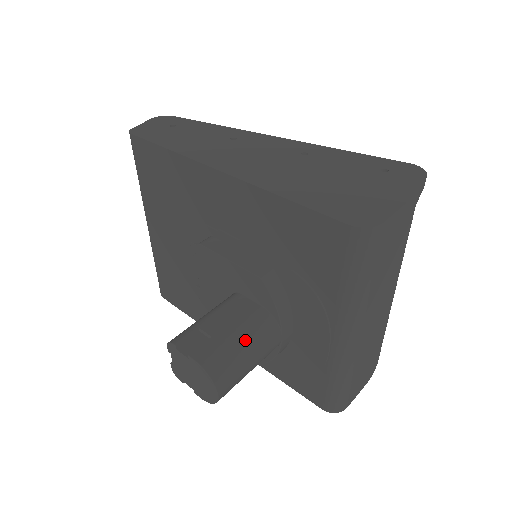
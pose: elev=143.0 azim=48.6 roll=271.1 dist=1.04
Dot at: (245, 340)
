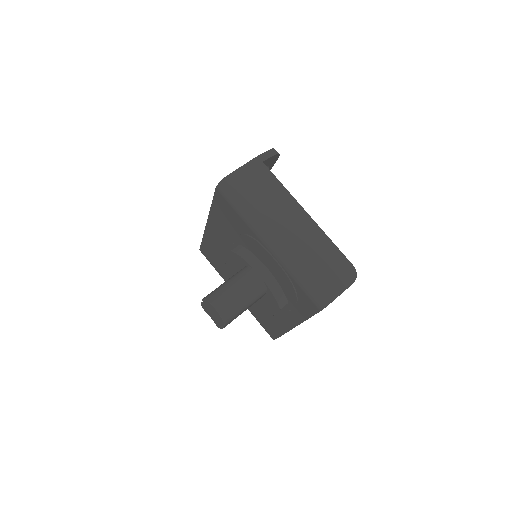
Dot at: (229, 281)
